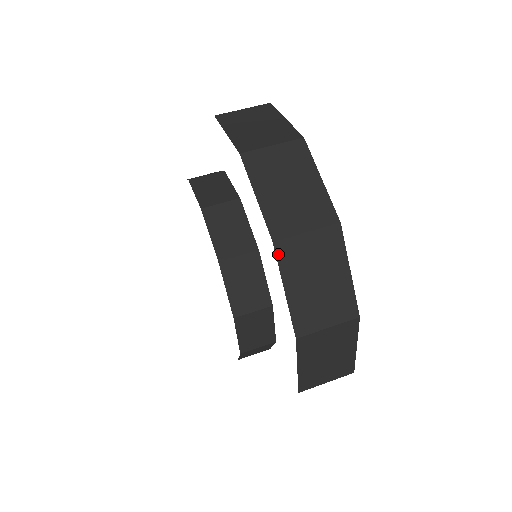
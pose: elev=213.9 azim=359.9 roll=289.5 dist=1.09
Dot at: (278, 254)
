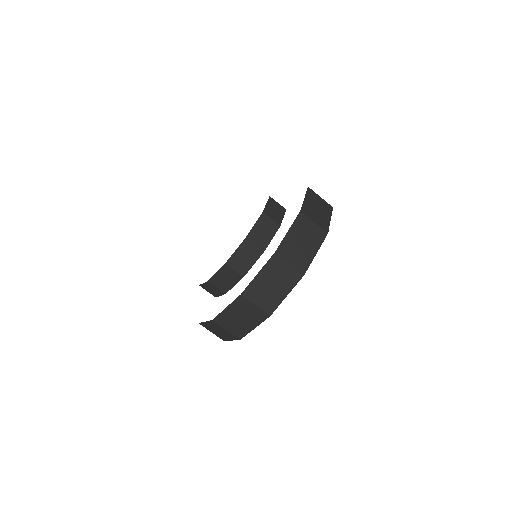
Dot at: (272, 258)
